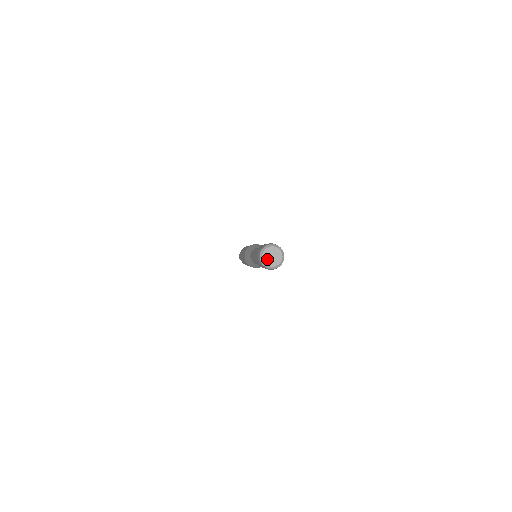
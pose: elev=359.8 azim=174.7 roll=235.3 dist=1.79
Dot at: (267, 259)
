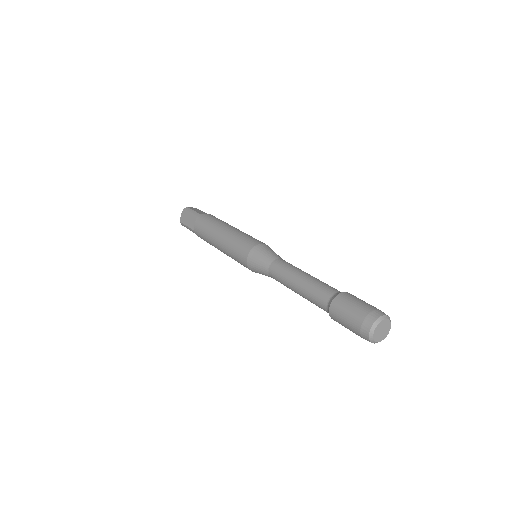
Dot at: (378, 336)
